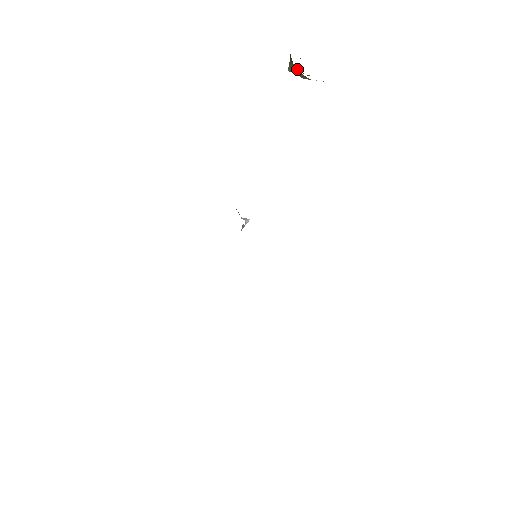
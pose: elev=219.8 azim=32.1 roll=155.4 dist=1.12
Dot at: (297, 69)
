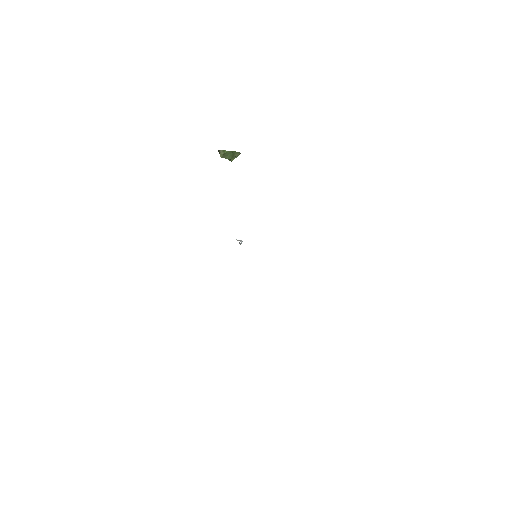
Dot at: (222, 151)
